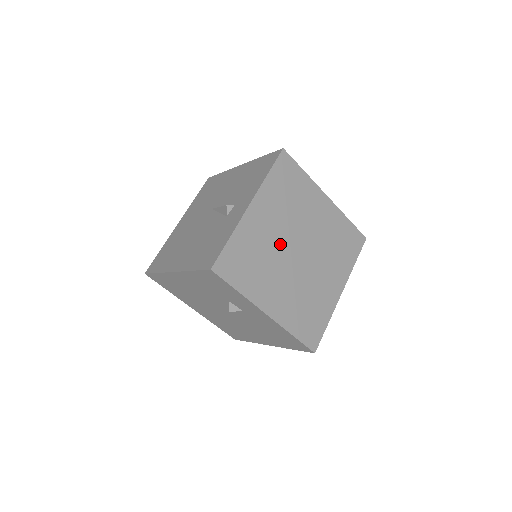
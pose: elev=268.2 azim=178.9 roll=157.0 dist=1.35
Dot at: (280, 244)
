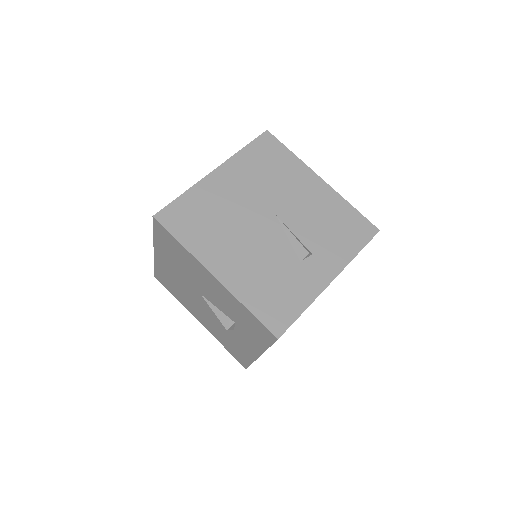
Dot at: occluded
